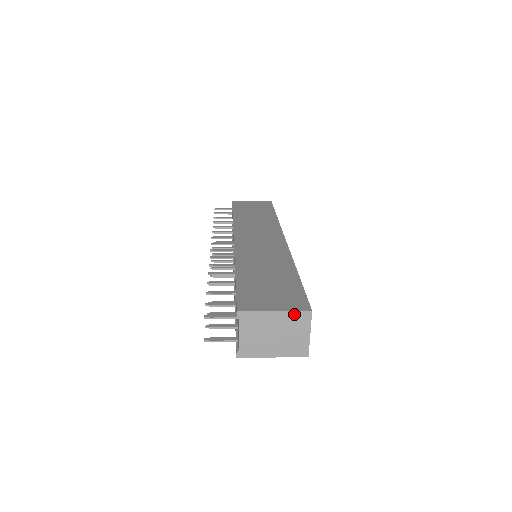
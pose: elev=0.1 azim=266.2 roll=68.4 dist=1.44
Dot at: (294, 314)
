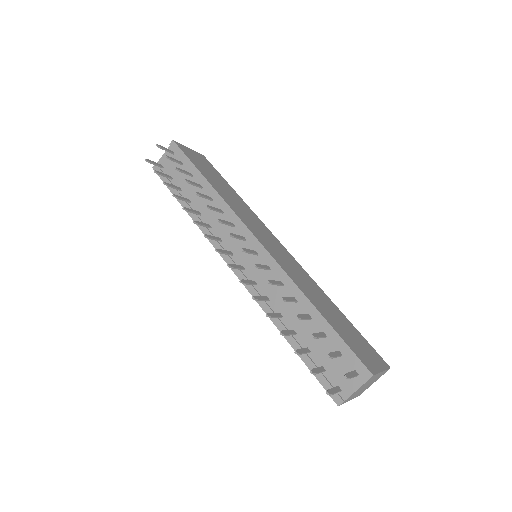
Dot at: (385, 371)
